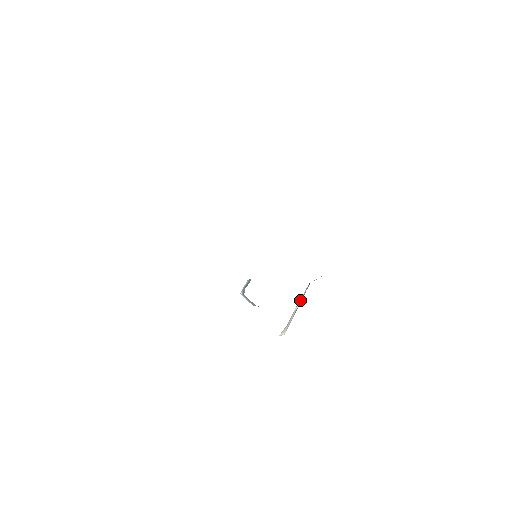
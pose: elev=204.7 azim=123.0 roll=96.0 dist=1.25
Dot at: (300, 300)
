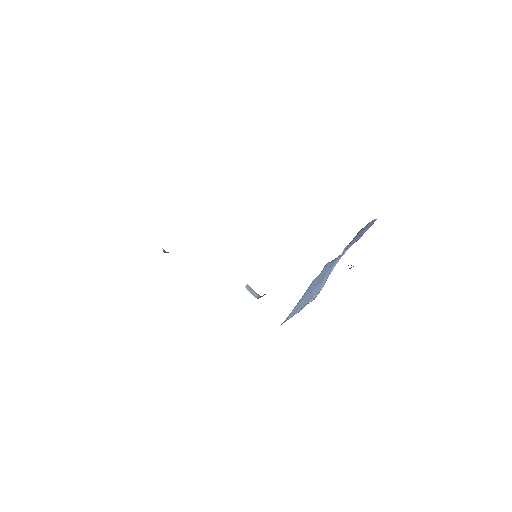
Dot at: occluded
